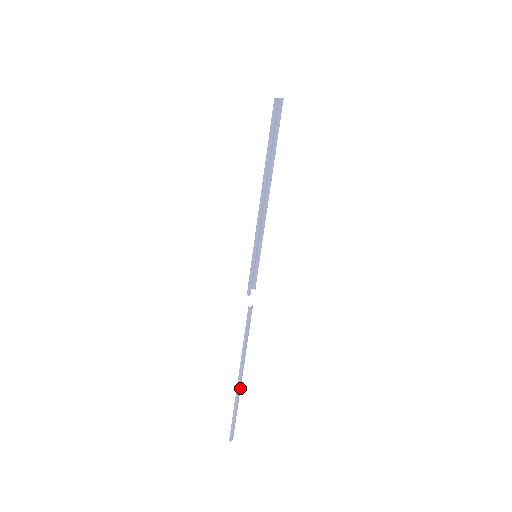
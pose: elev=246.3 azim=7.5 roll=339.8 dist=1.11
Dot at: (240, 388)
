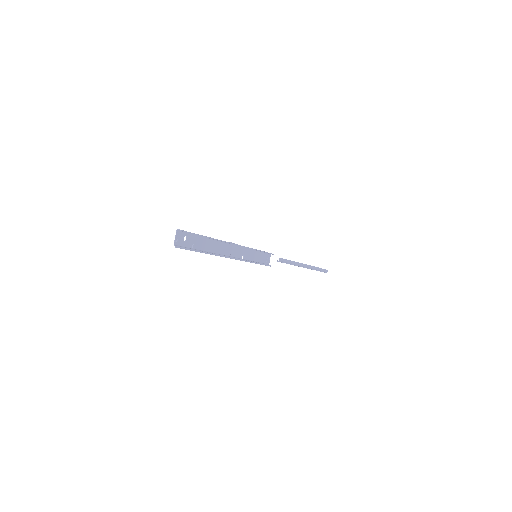
Dot at: (310, 266)
